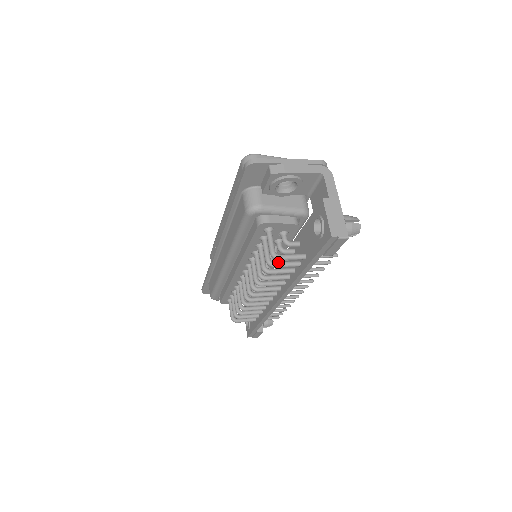
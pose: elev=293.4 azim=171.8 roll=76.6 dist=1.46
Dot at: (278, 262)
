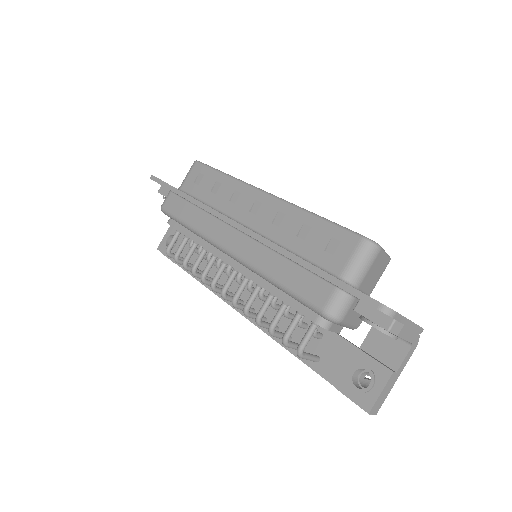
Dot at: (292, 344)
